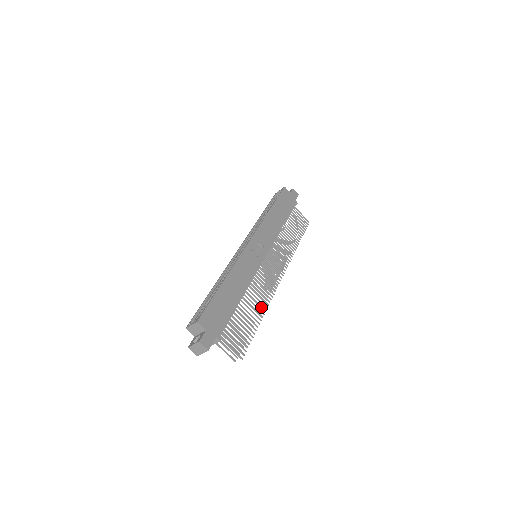
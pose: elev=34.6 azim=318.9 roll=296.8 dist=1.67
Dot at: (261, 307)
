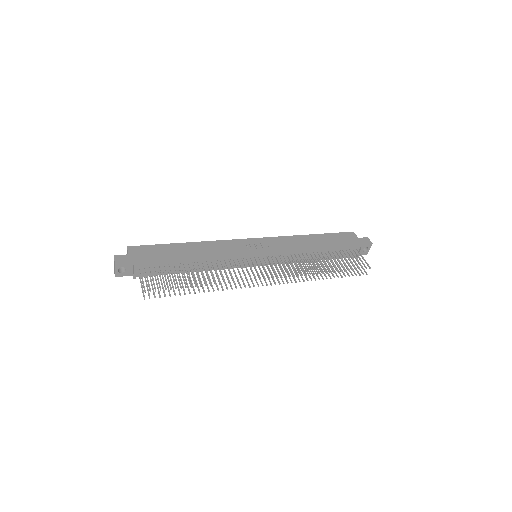
Dot at: (213, 279)
